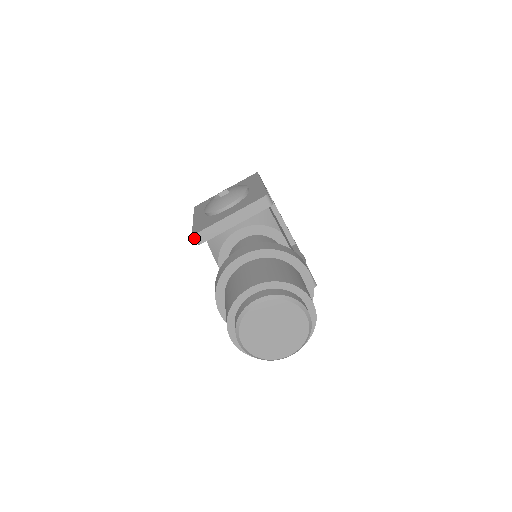
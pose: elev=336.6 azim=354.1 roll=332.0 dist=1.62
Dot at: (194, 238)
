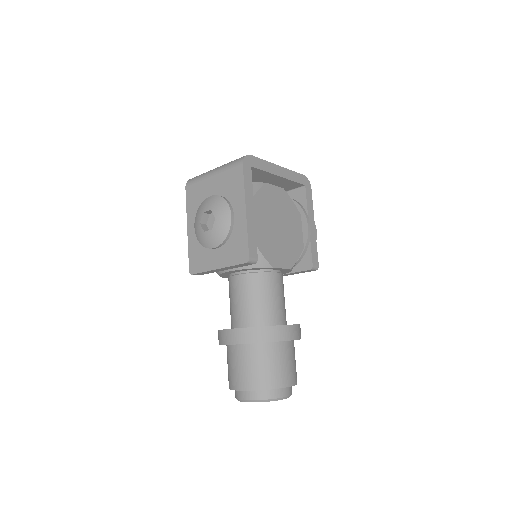
Dot at: occluded
